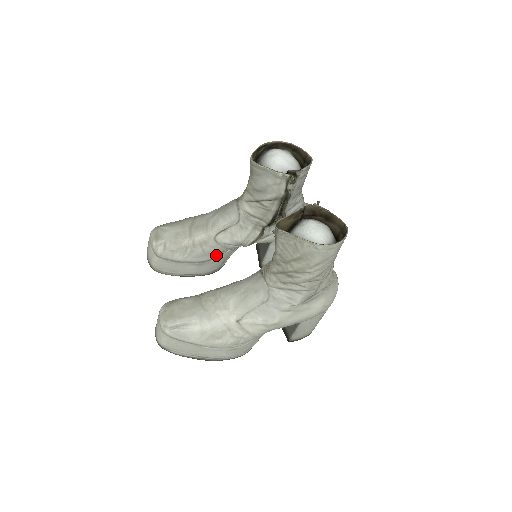
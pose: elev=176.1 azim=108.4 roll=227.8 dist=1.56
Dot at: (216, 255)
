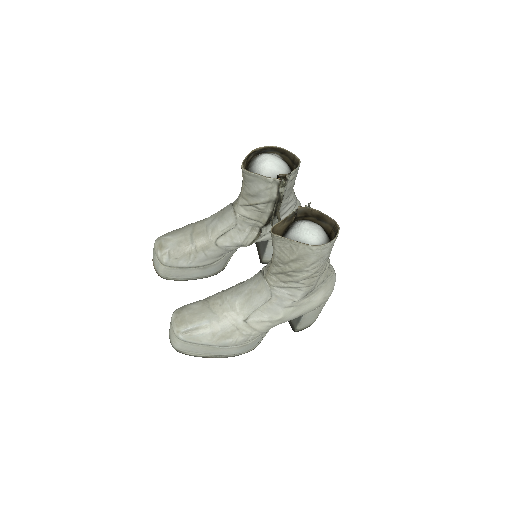
Dot at: (218, 258)
